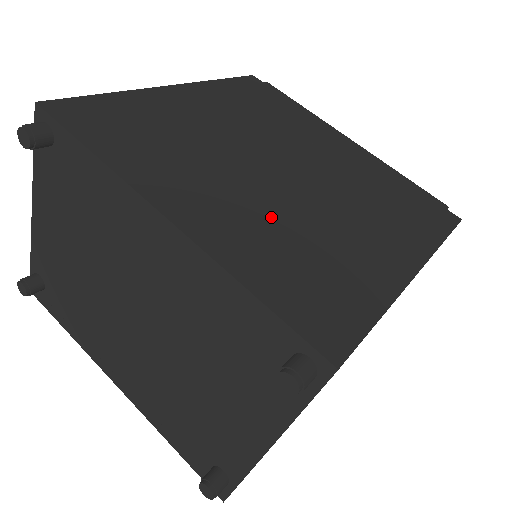
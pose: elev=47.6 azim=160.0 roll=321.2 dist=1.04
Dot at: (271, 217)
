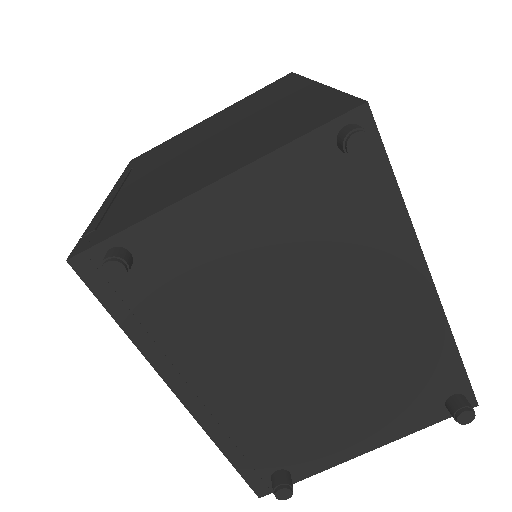
Dot at: occluded
